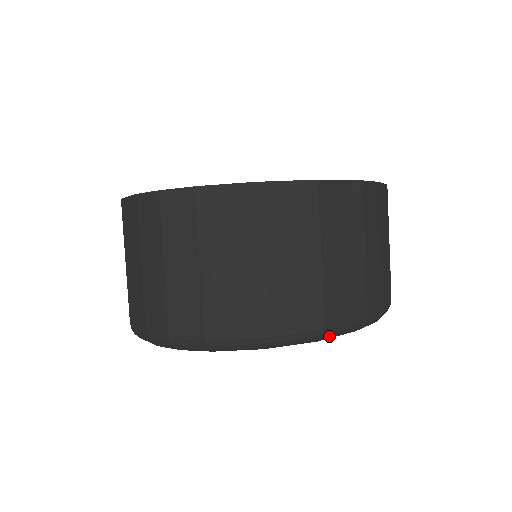
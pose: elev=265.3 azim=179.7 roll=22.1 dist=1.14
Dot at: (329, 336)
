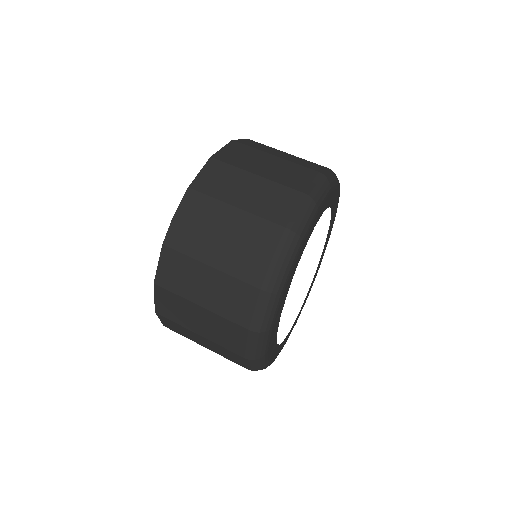
Dot at: (330, 181)
